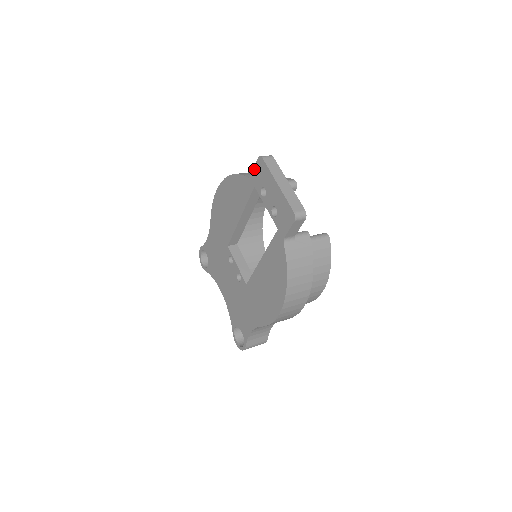
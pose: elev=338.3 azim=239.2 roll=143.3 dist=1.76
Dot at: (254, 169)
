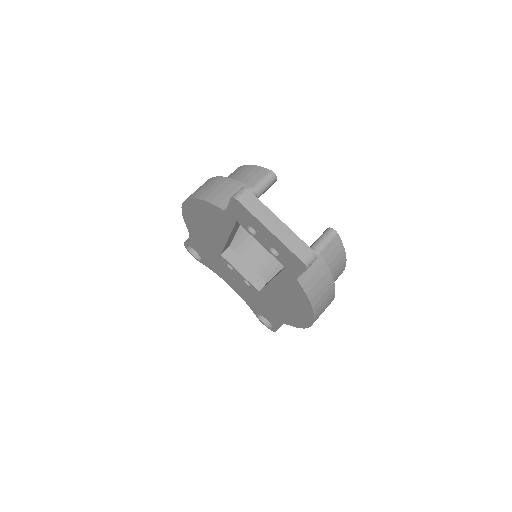
Dot at: (229, 206)
